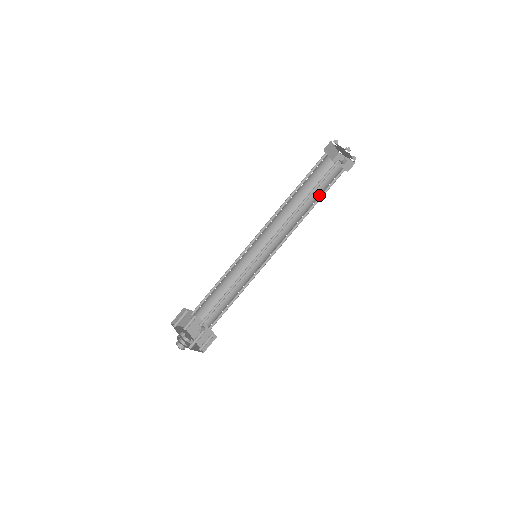
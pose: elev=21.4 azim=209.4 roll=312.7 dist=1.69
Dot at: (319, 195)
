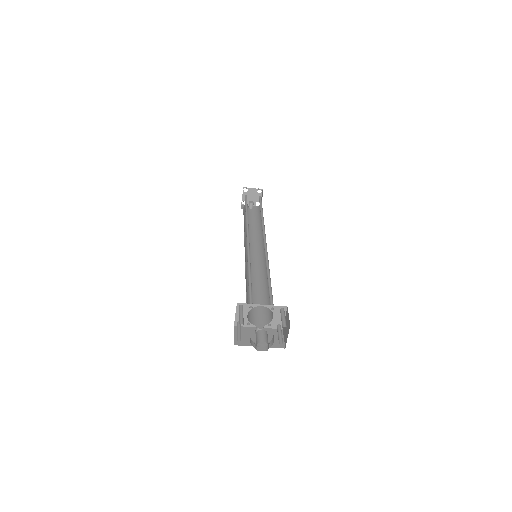
Dot at: (257, 221)
